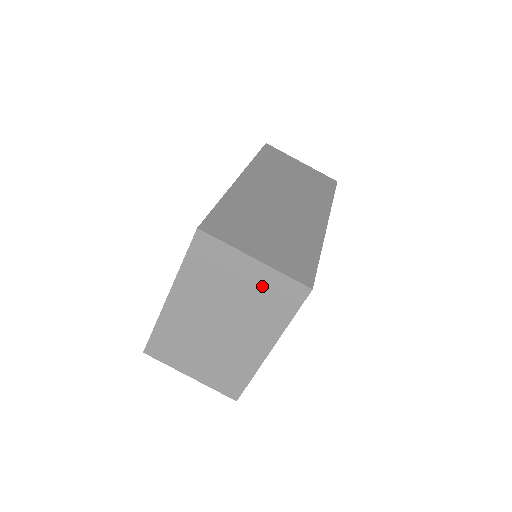
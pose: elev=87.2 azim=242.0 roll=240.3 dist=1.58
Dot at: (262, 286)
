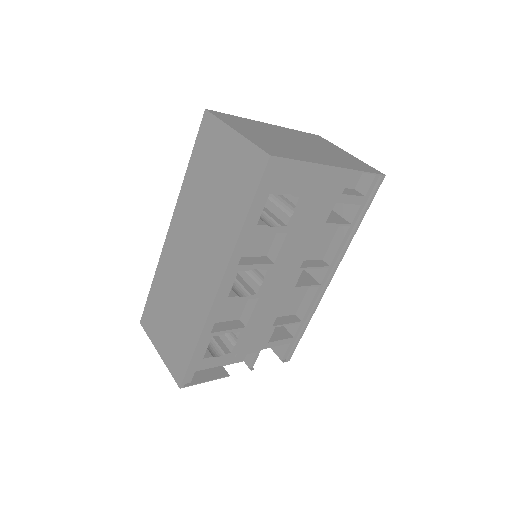
Dot at: (348, 158)
